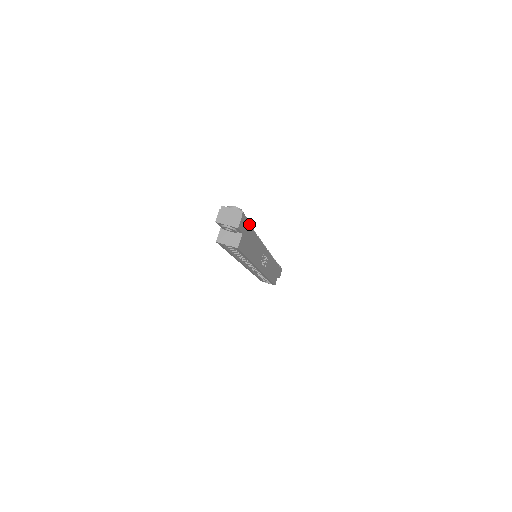
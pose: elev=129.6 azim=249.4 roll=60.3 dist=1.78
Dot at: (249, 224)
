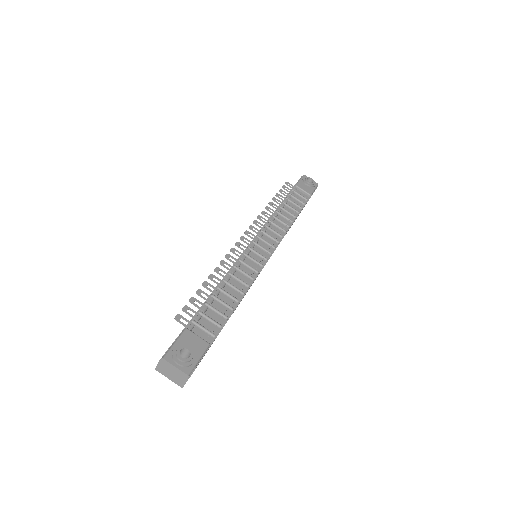
Dot at: (214, 336)
